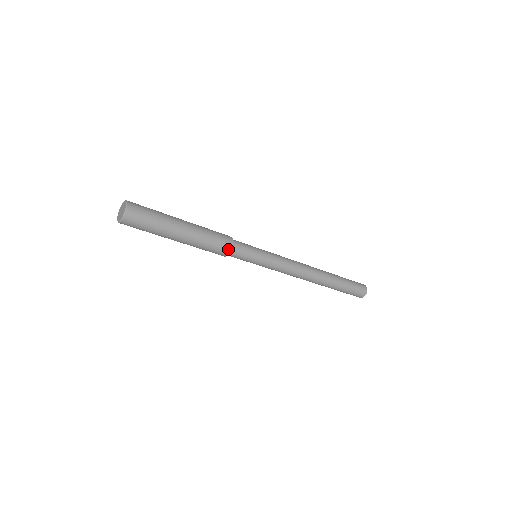
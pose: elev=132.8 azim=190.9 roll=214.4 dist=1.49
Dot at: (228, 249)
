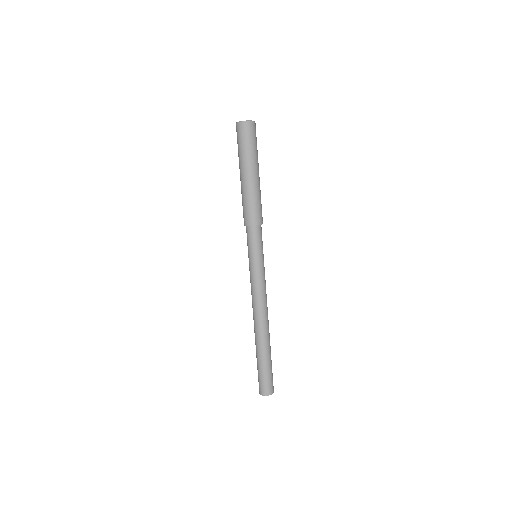
Dot at: (251, 222)
